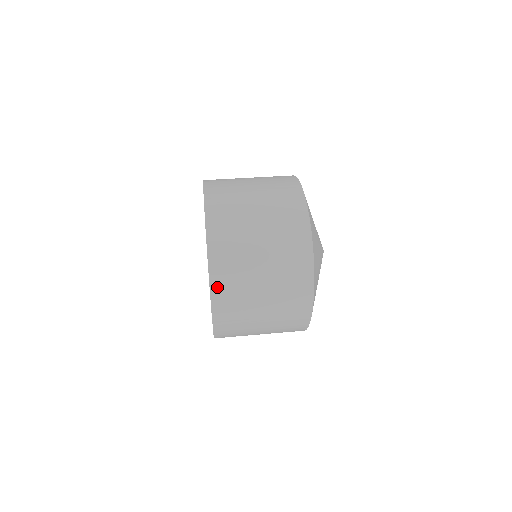
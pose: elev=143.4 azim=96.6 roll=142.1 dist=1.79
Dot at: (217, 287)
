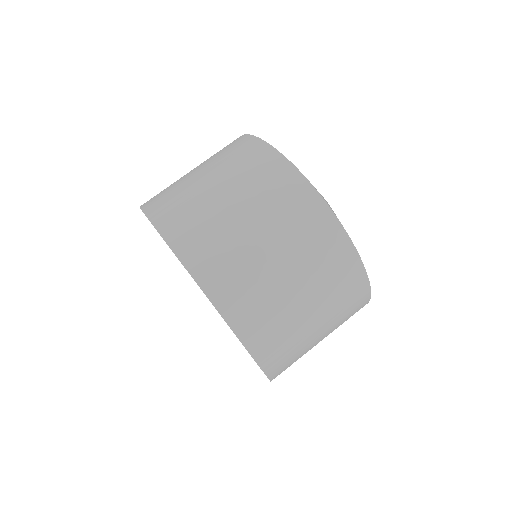
Dot at: occluded
